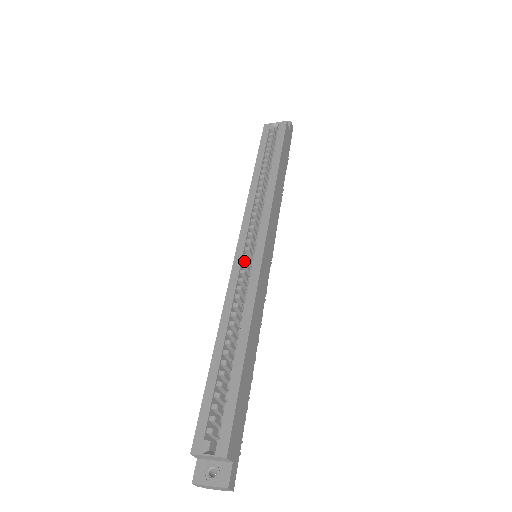
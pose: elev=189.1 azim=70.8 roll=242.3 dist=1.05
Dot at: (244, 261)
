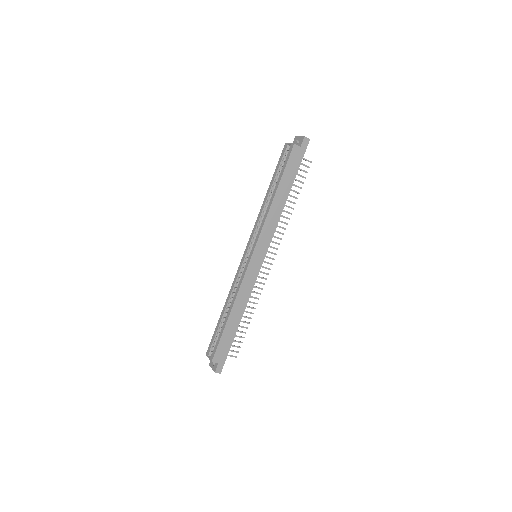
Dot at: occluded
